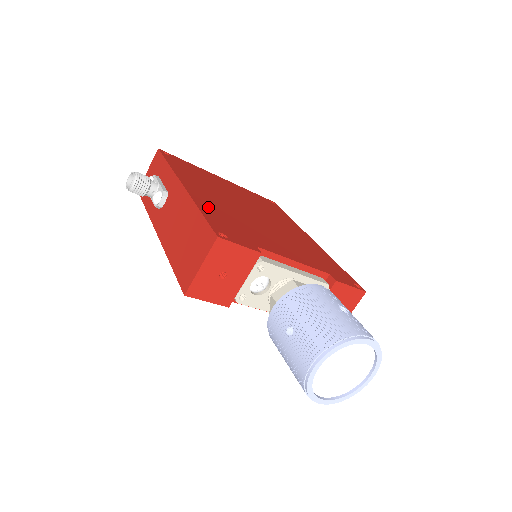
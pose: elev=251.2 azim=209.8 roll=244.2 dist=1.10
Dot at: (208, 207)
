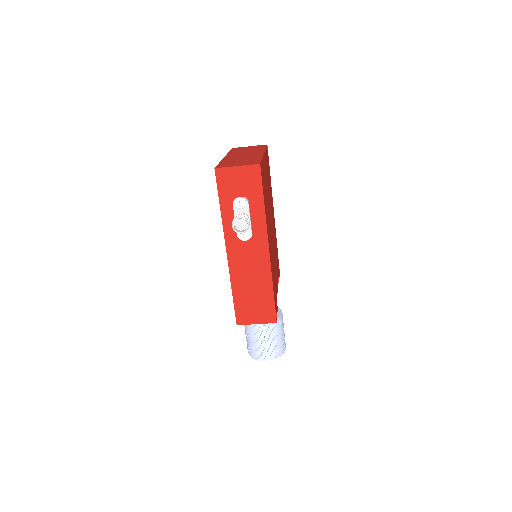
Dot at: occluded
